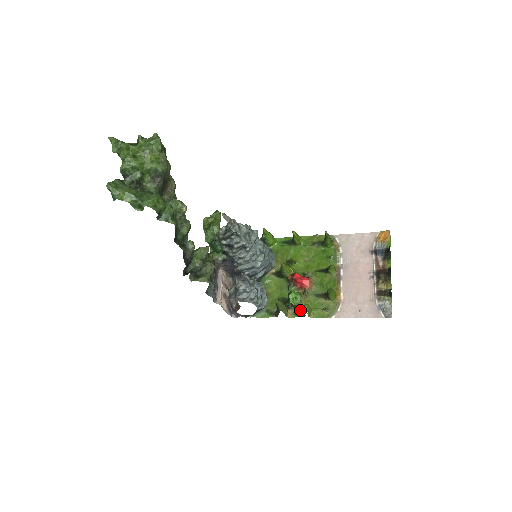
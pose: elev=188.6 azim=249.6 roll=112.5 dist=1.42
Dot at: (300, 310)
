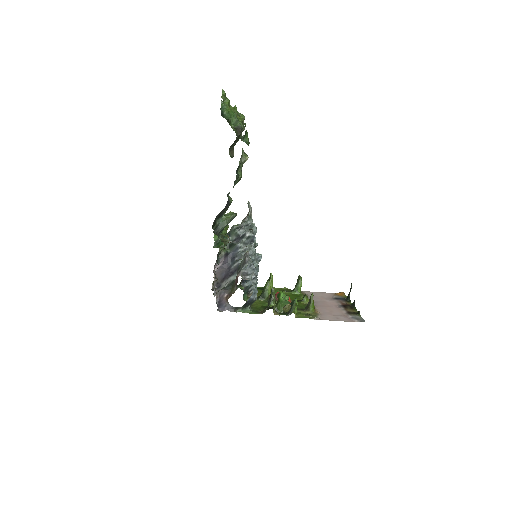
Dot at: (285, 312)
